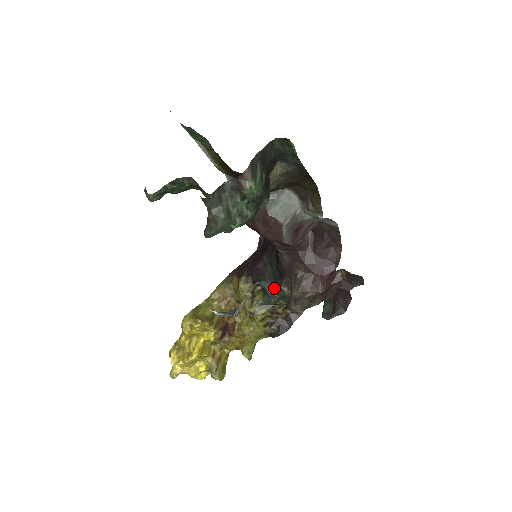
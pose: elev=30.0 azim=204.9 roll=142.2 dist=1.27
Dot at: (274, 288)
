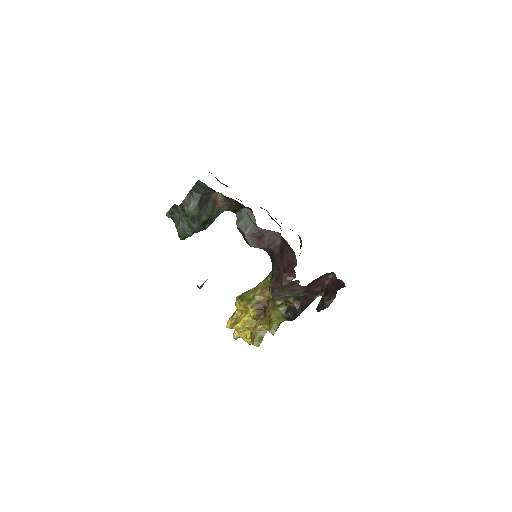
Dot at: occluded
